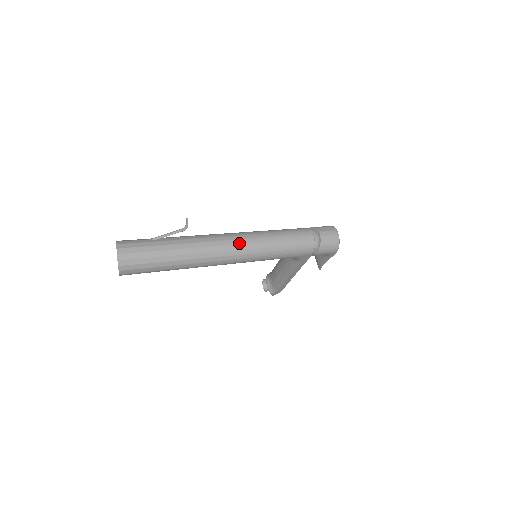
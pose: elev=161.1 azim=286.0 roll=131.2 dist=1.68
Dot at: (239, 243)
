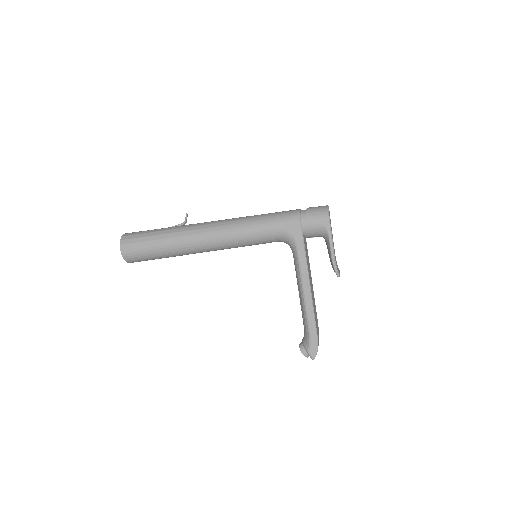
Dot at: (224, 220)
